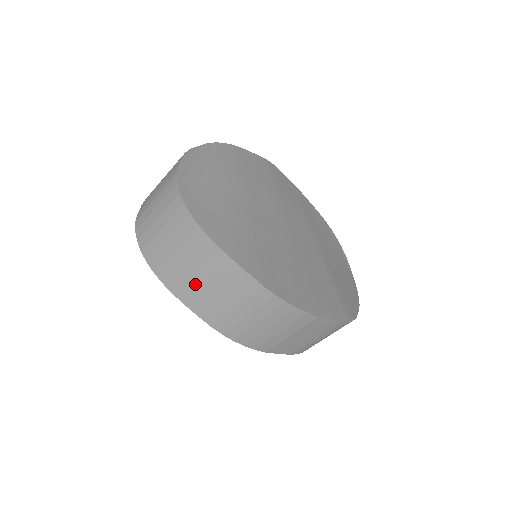
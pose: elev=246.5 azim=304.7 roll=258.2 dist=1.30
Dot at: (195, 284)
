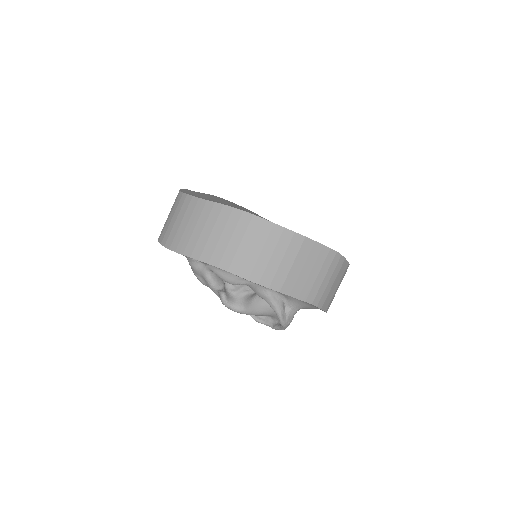
Dot at: (207, 240)
